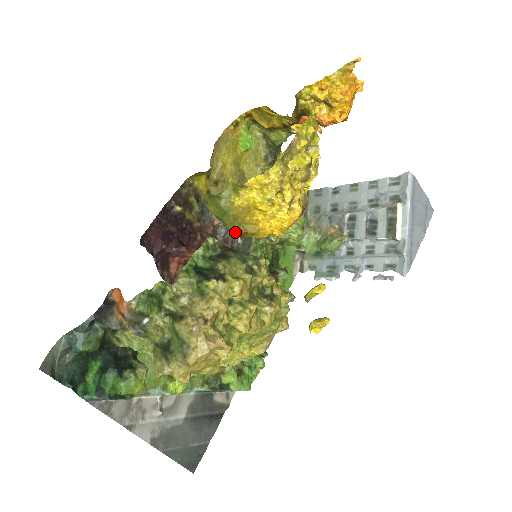
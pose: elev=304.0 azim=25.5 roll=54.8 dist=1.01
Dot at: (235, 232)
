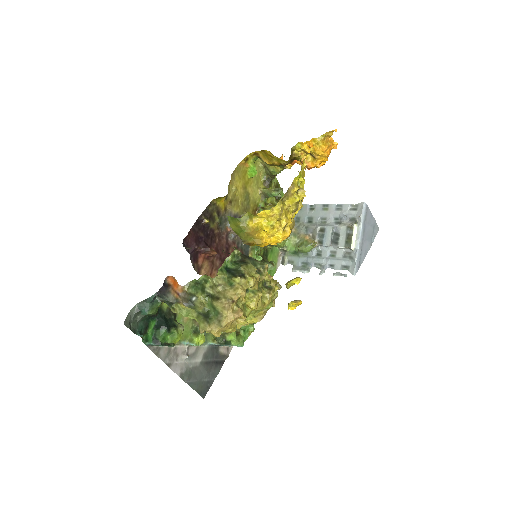
Dot at: (247, 243)
